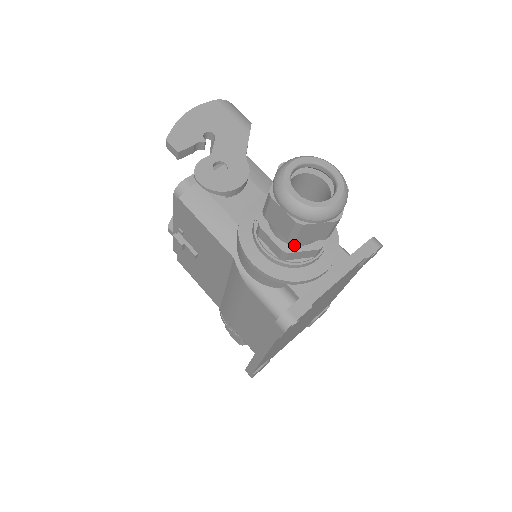
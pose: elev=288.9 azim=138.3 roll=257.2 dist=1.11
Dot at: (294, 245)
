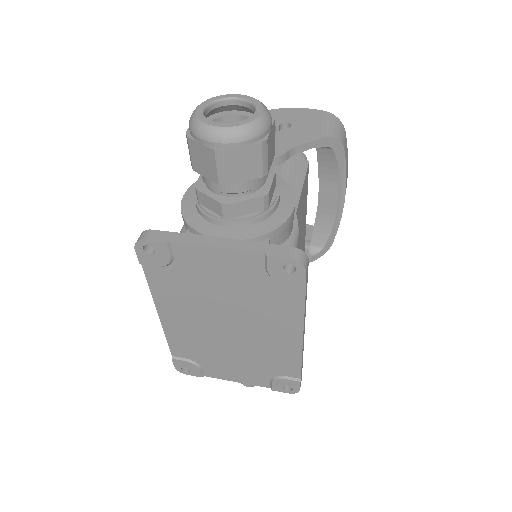
Dot at: (208, 187)
